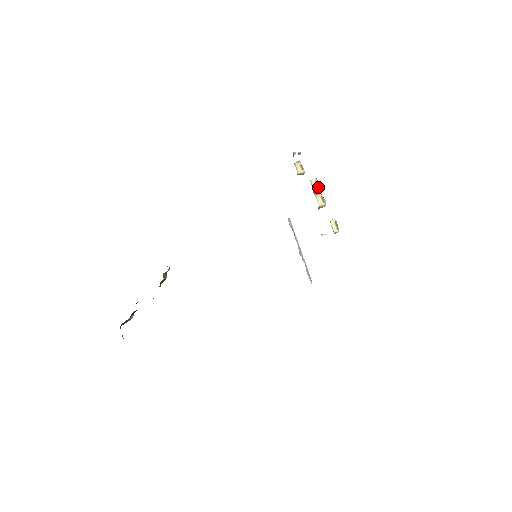
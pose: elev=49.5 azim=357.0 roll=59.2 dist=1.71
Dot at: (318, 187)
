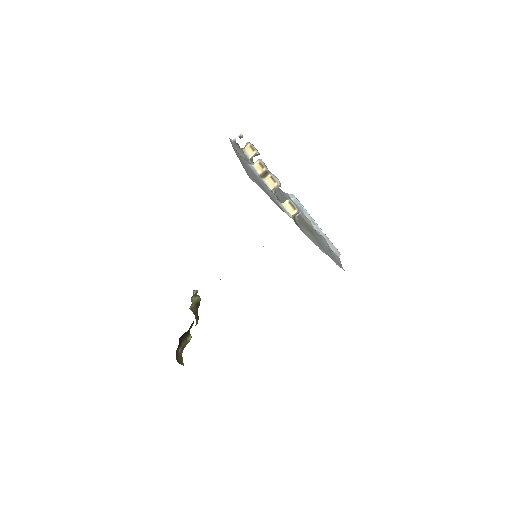
Dot at: (264, 168)
